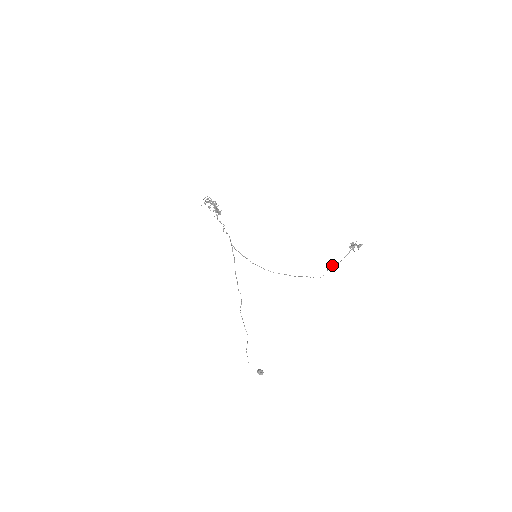
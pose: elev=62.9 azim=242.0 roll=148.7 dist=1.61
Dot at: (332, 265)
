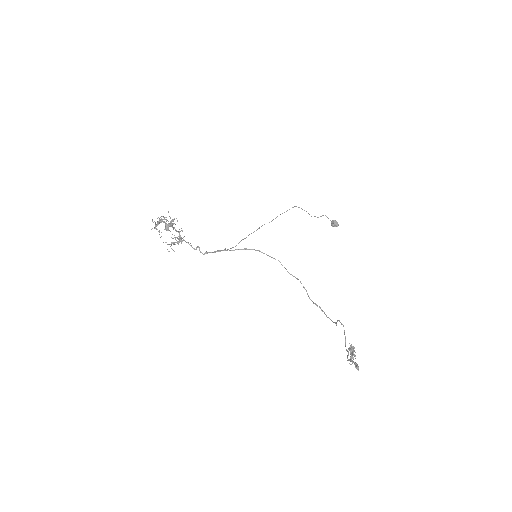
Dot at: occluded
